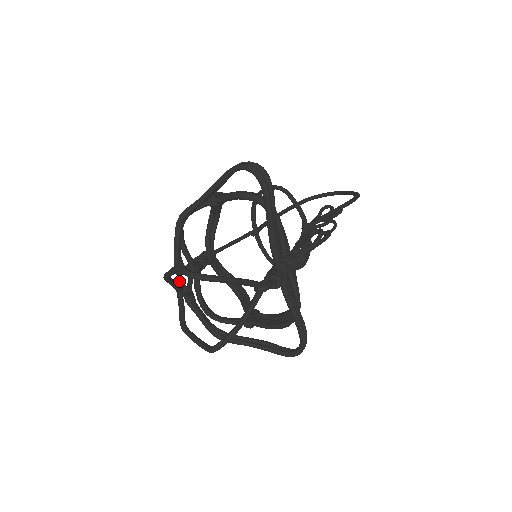
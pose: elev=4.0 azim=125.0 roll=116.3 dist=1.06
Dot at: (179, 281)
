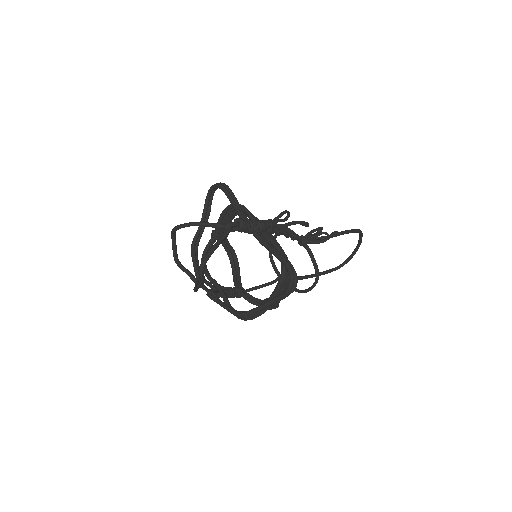
Dot at: occluded
